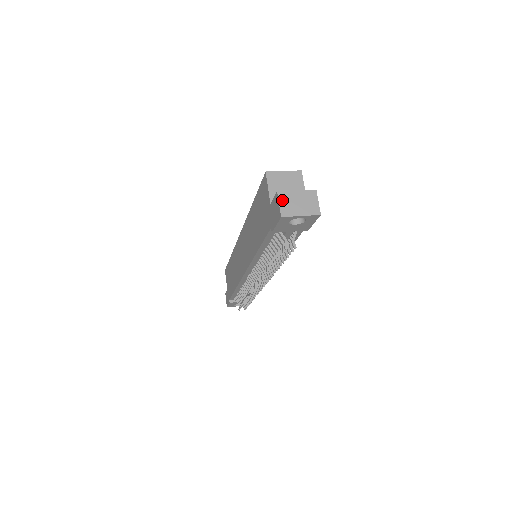
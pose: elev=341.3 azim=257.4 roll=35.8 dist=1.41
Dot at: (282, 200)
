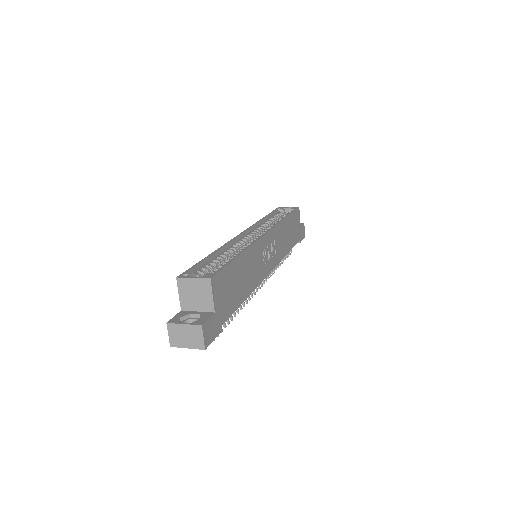
Dot at: (171, 332)
